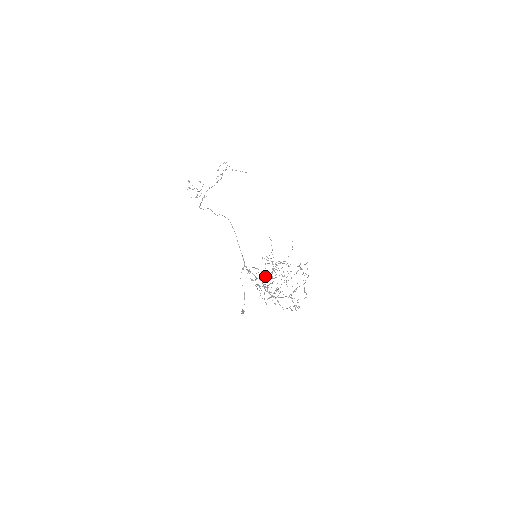
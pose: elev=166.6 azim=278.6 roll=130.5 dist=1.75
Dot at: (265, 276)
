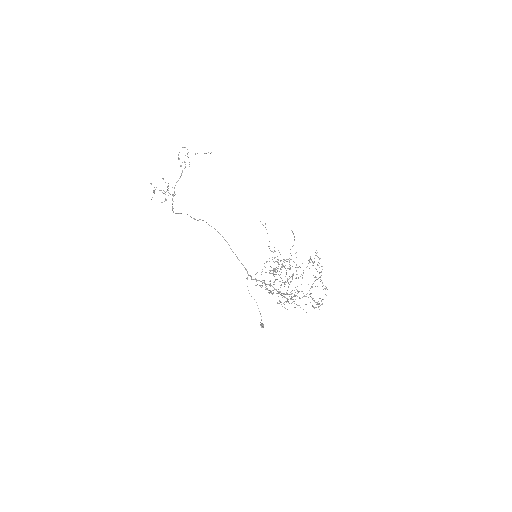
Dot at: occluded
